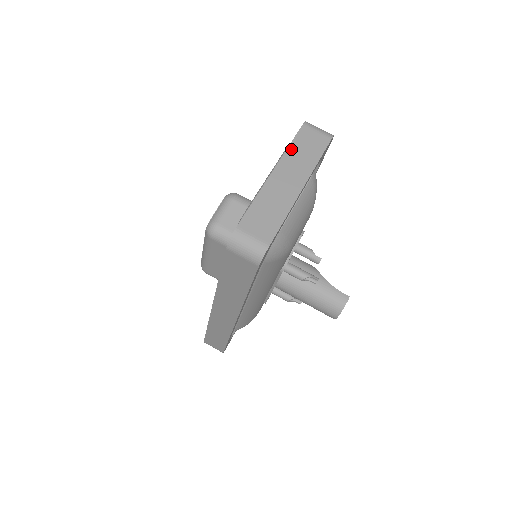
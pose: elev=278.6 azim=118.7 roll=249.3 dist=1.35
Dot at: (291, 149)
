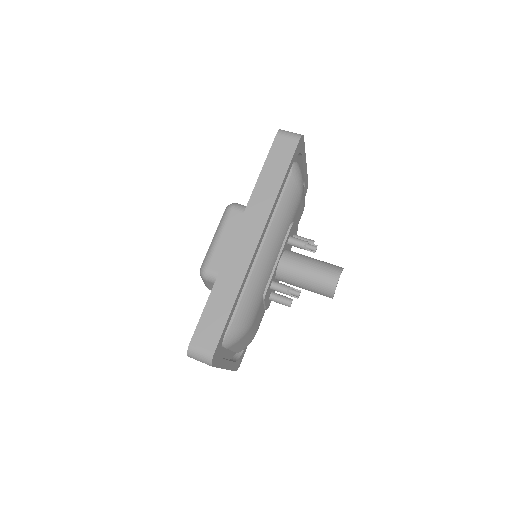
Dot at: occluded
